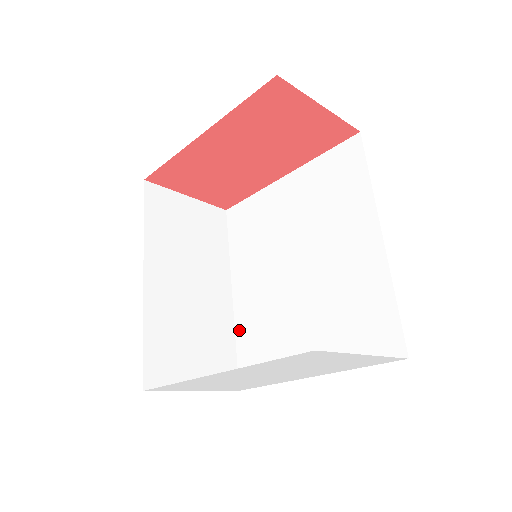
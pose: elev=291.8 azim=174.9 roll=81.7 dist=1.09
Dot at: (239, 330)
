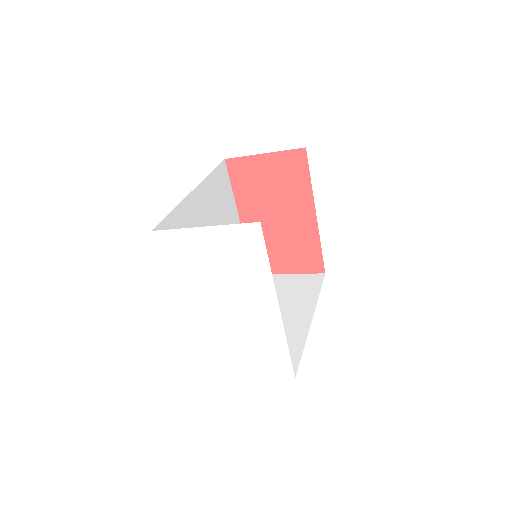
Dot at: occluded
